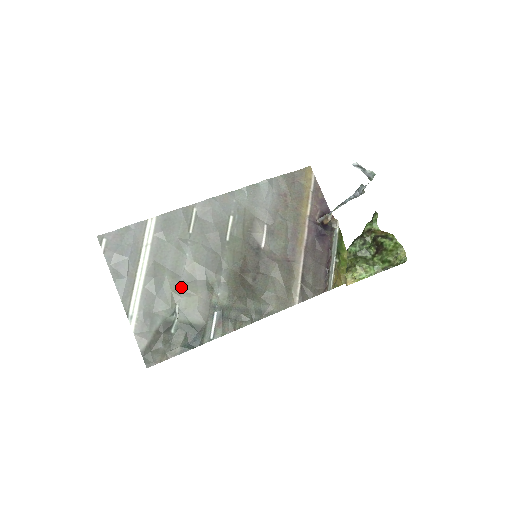
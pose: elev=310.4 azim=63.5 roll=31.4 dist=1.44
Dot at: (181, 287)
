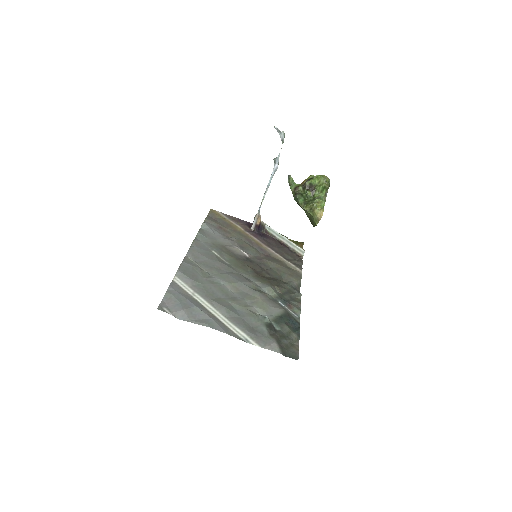
Dot at: (245, 302)
